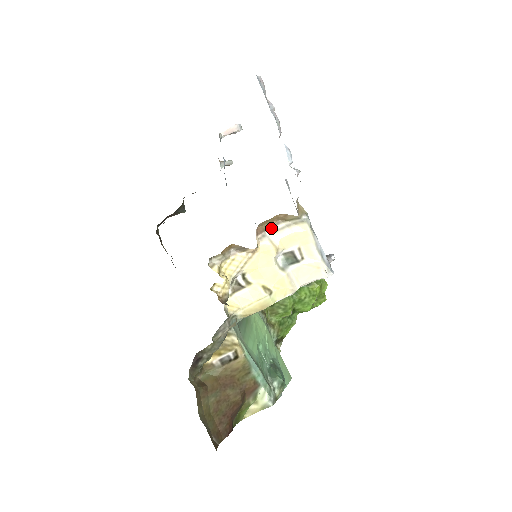
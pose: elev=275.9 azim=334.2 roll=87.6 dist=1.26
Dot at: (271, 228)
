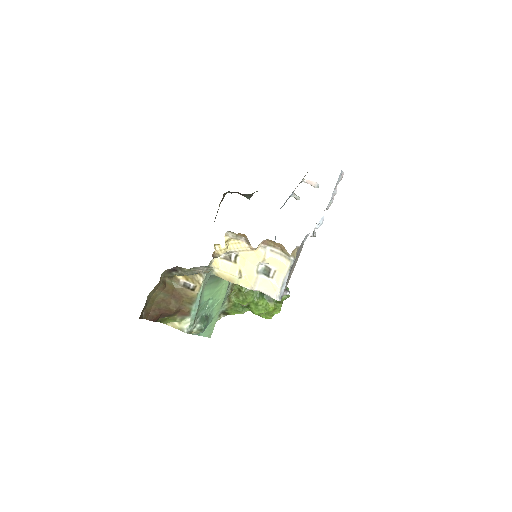
Dot at: (272, 247)
